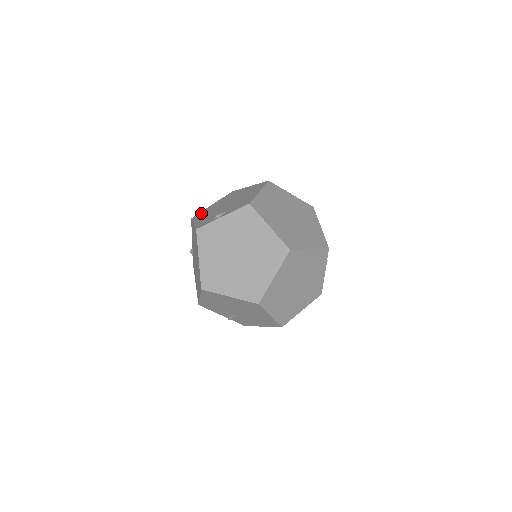
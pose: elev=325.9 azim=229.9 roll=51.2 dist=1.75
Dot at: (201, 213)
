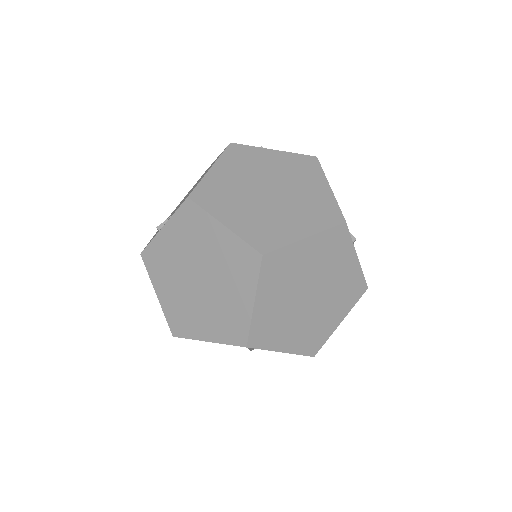
Dot at: (167, 218)
